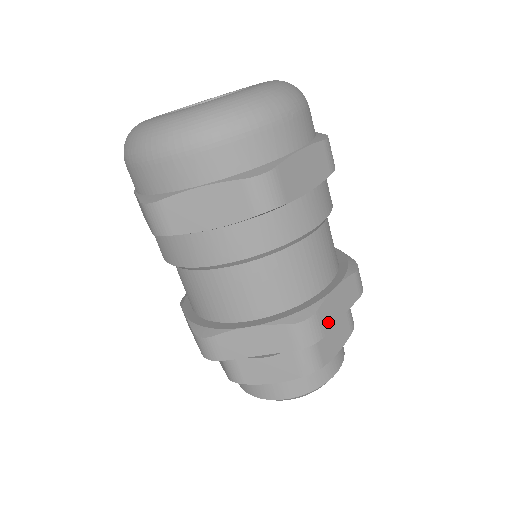
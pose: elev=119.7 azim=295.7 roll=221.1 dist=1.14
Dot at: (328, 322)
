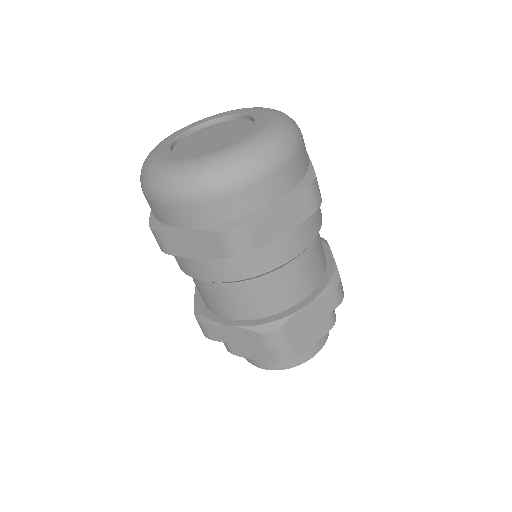
Dot at: (295, 332)
